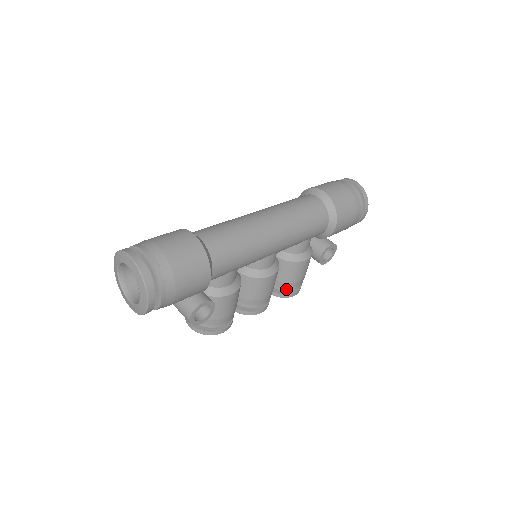
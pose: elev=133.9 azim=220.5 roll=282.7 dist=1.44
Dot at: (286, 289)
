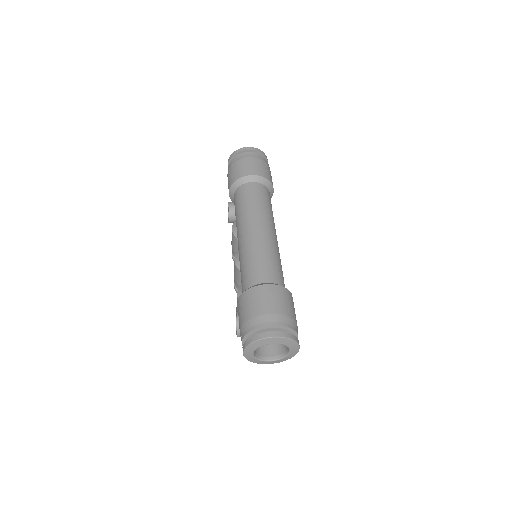
Dot at: occluded
